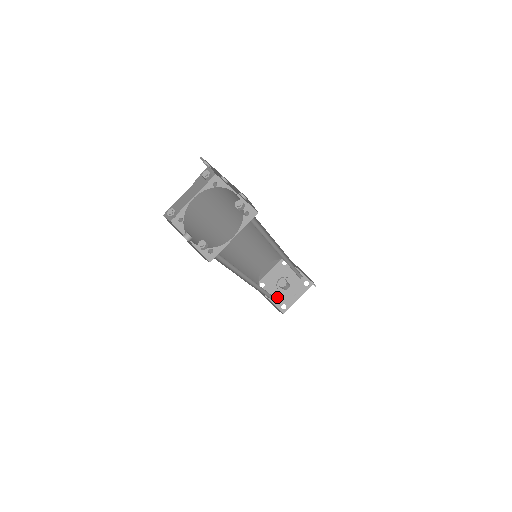
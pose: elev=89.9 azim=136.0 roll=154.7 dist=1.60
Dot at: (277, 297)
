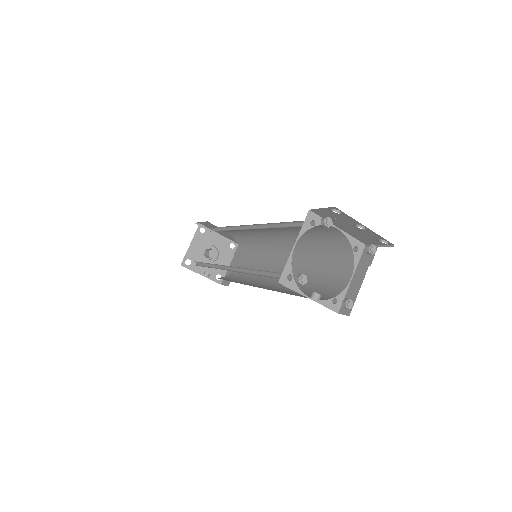
Dot at: (209, 270)
